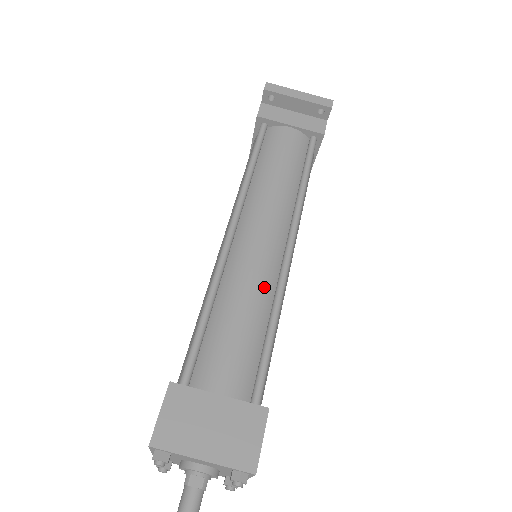
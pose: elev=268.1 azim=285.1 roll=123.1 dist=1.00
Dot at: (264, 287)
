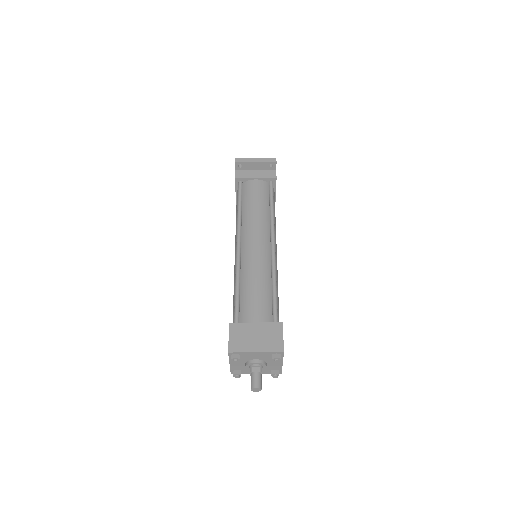
Dot at: (264, 268)
